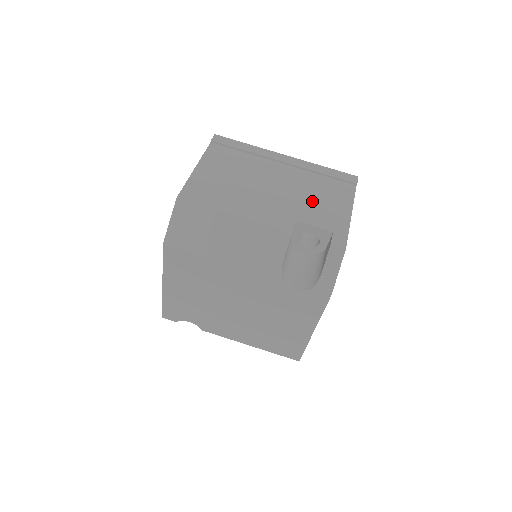
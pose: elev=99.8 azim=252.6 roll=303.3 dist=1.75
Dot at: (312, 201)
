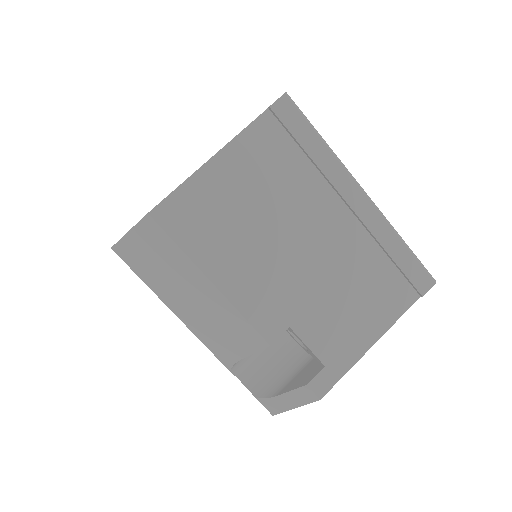
Dot at: (337, 301)
